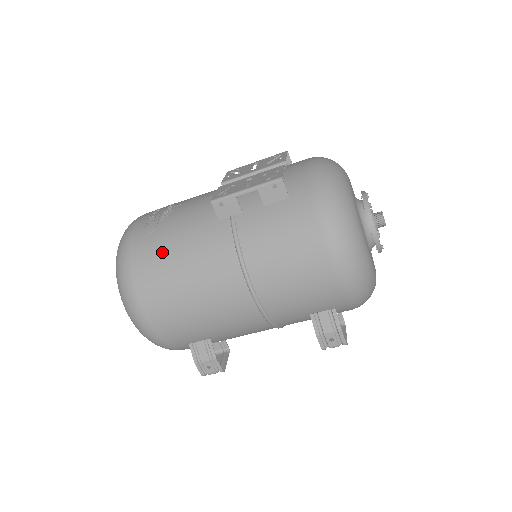
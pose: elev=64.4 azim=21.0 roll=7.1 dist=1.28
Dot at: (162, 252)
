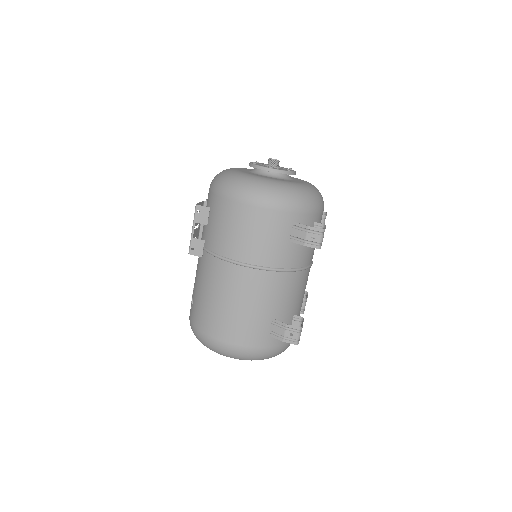
Dot at: (199, 304)
